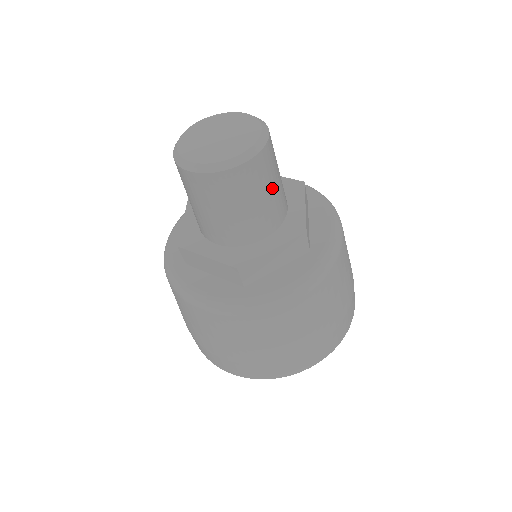
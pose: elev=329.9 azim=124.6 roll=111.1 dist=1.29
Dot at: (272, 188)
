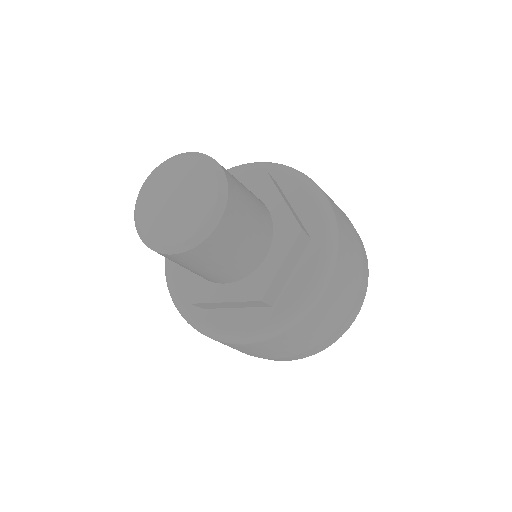
Dot at: (226, 260)
